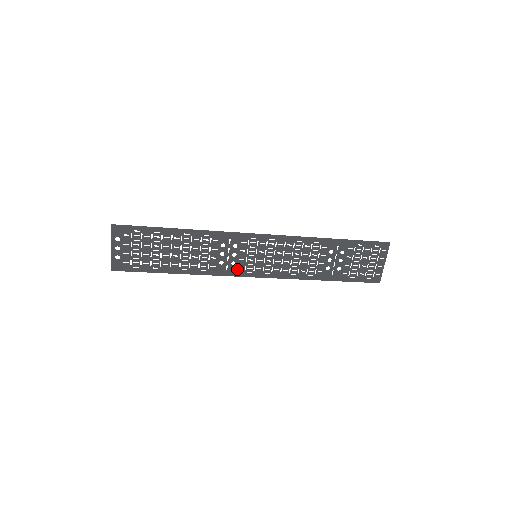
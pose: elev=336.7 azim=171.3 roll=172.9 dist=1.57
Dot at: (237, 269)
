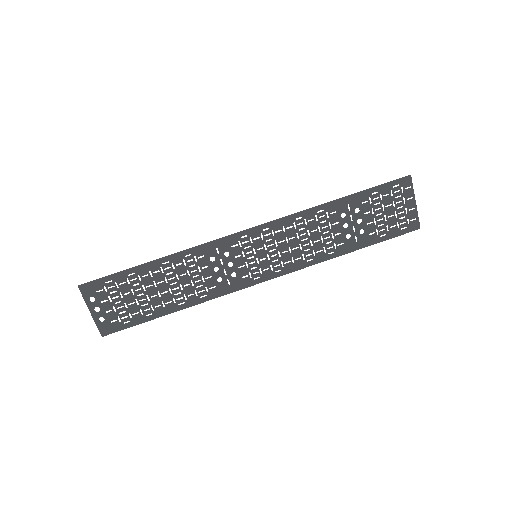
Dot at: (241, 280)
